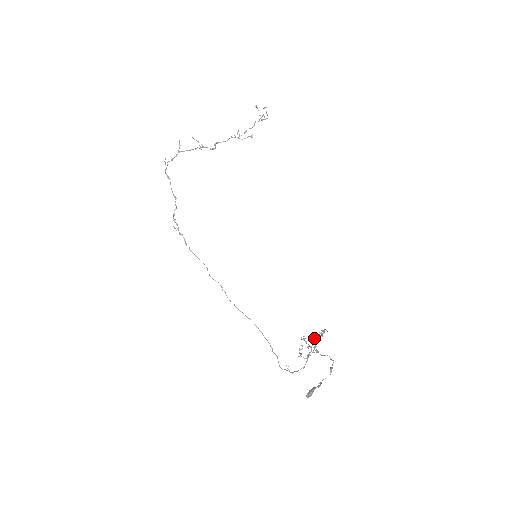
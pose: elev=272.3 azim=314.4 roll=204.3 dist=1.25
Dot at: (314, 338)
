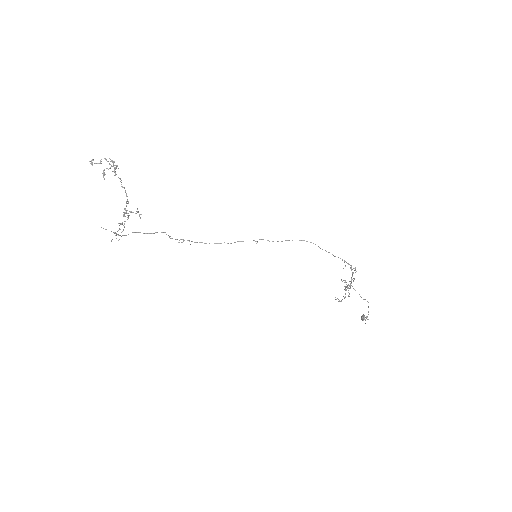
Dot at: (346, 287)
